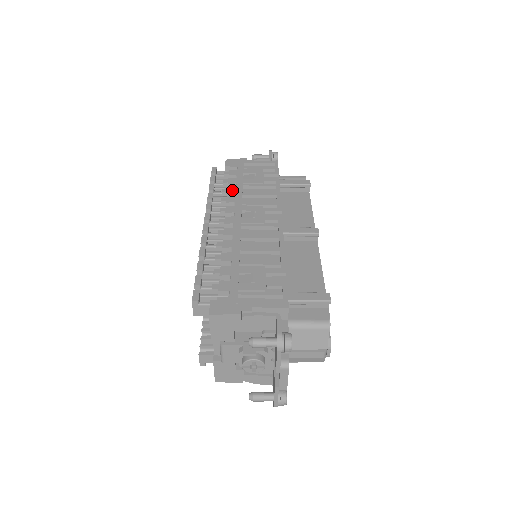
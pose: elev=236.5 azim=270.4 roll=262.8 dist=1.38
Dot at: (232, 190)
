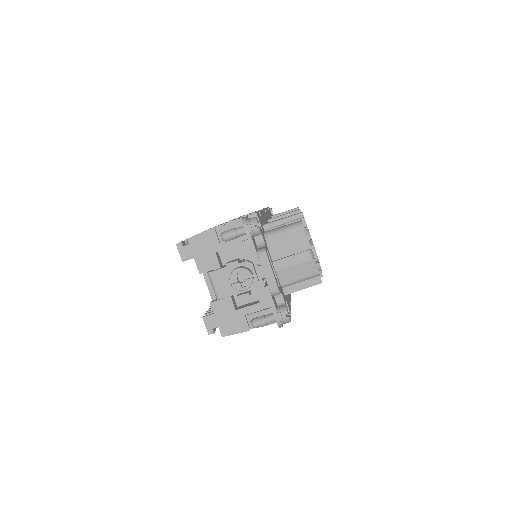
Dot at: occluded
